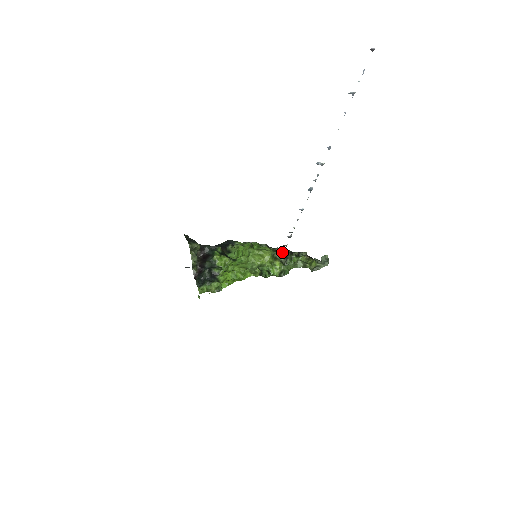
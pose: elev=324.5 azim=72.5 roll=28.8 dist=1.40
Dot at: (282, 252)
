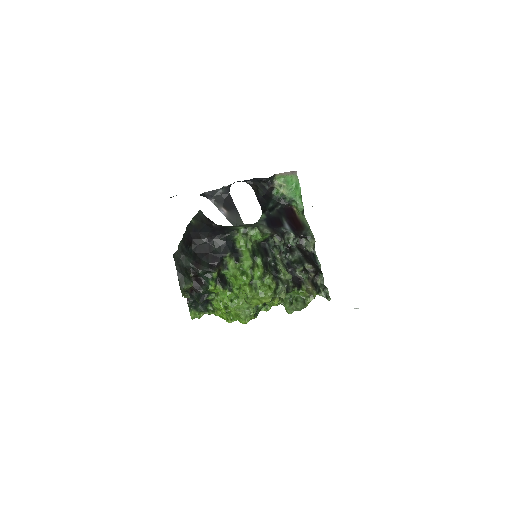
Dot at: (283, 298)
